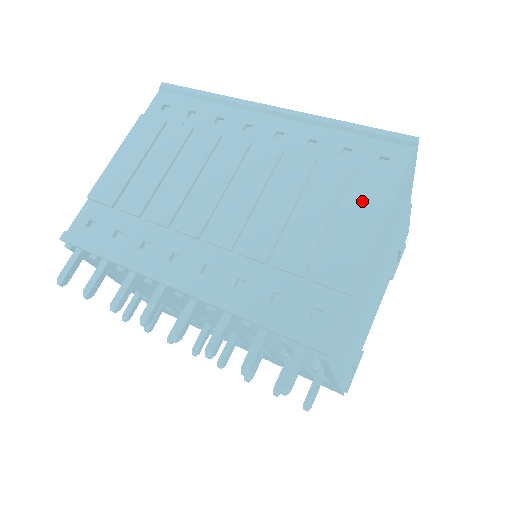
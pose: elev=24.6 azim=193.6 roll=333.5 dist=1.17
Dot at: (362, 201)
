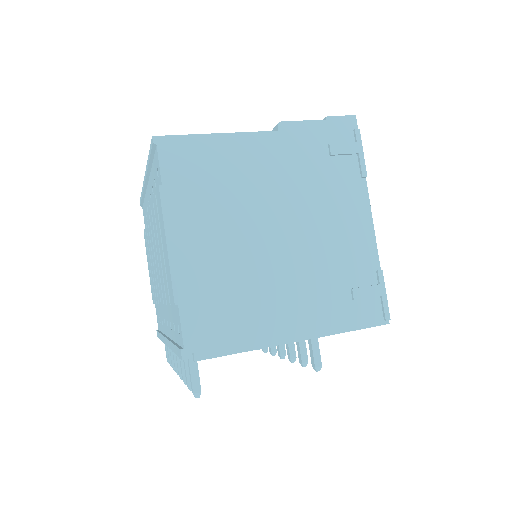
Dot at: (160, 221)
